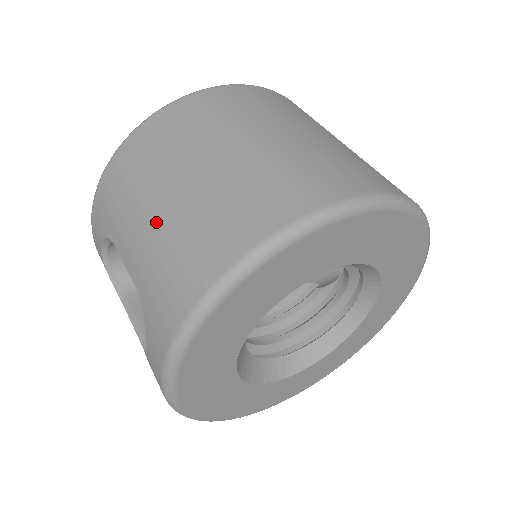
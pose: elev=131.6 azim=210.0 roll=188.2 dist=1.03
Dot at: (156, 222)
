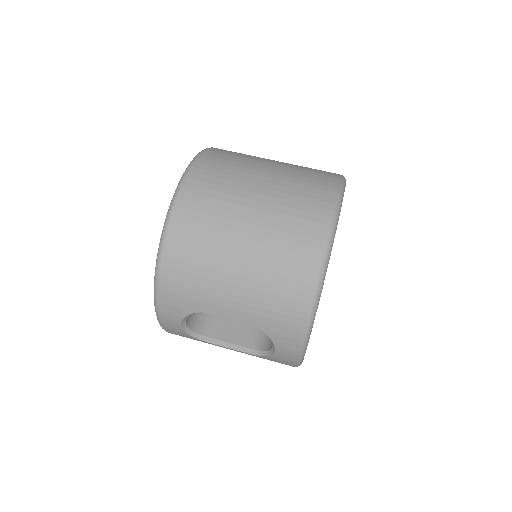
Dot at: (243, 282)
